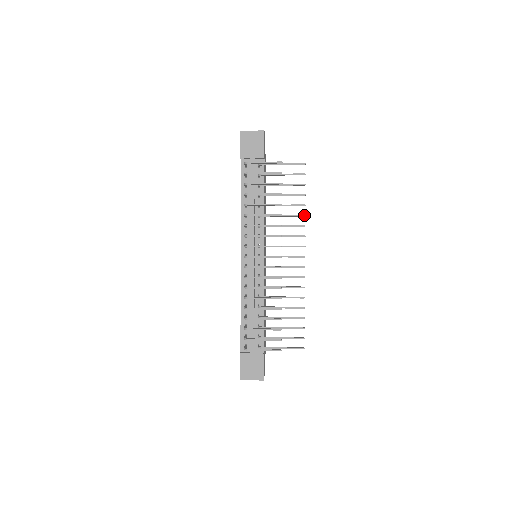
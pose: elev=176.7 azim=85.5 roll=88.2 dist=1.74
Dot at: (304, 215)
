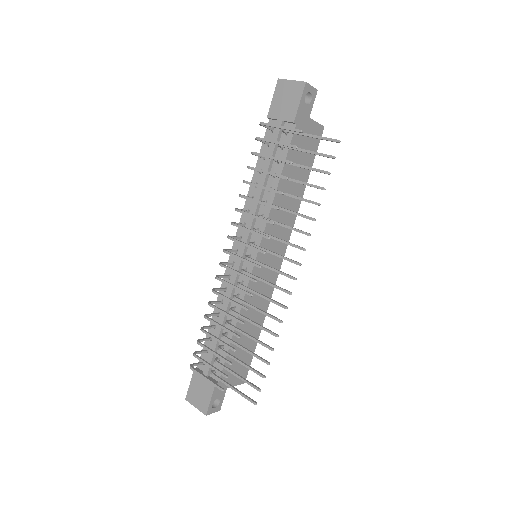
Dot at: (313, 218)
